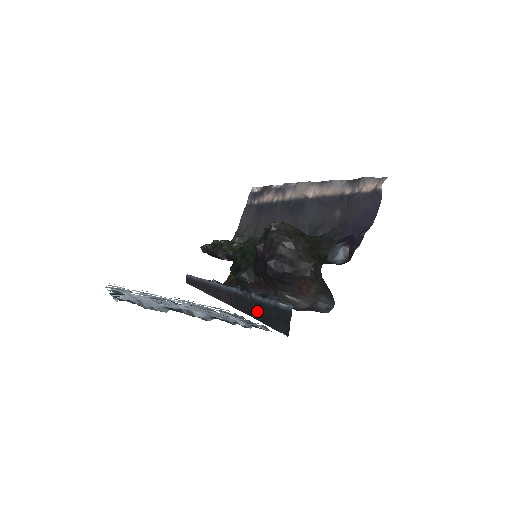
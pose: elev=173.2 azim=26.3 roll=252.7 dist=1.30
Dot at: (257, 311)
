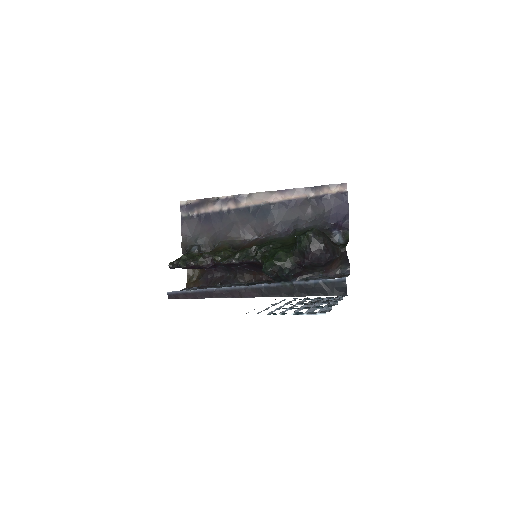
Dot at: (302, 291)
